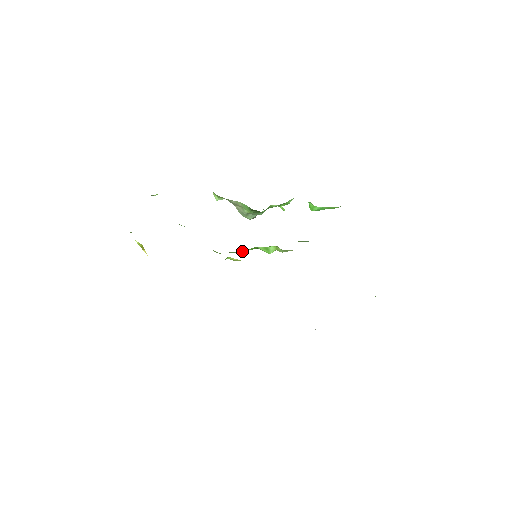
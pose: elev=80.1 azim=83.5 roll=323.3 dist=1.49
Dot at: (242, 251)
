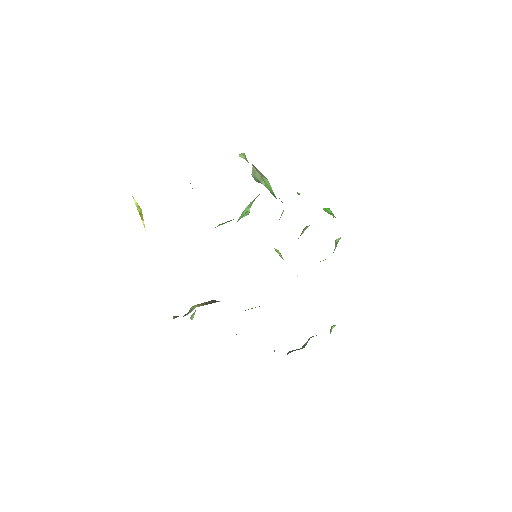
Dot at: occluded
